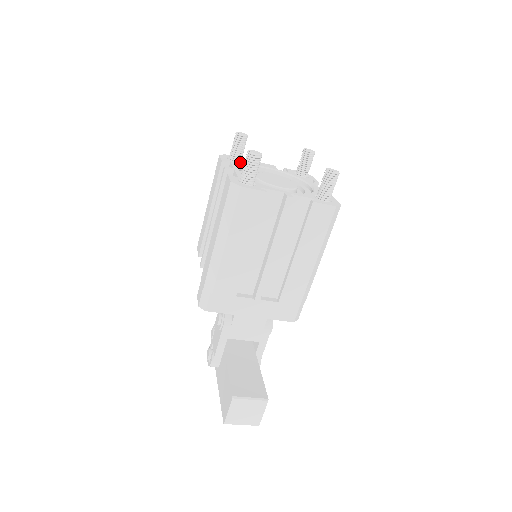
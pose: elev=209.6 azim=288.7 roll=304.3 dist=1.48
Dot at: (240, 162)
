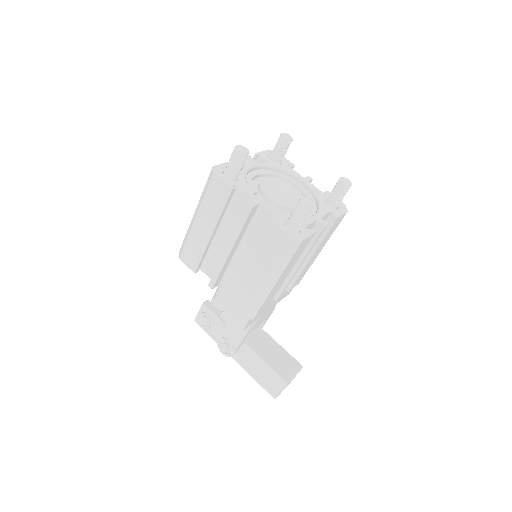
Dot at: occluded
